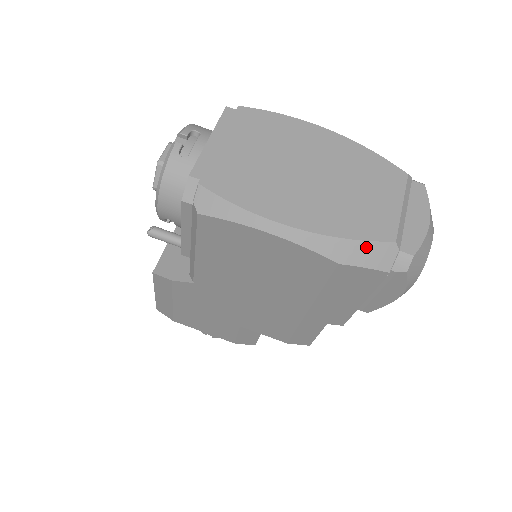
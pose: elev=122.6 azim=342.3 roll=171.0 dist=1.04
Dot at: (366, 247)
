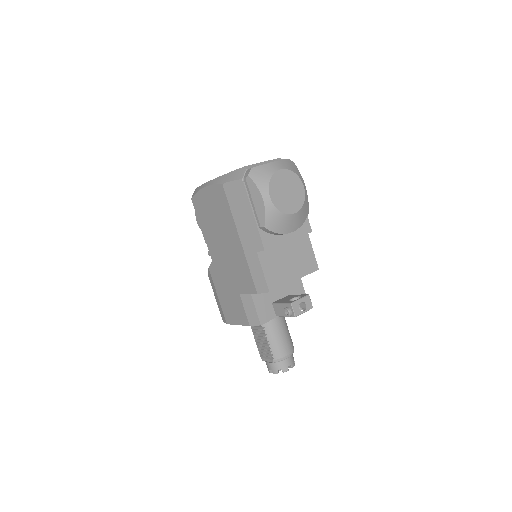
Dot at: (233, 173)
